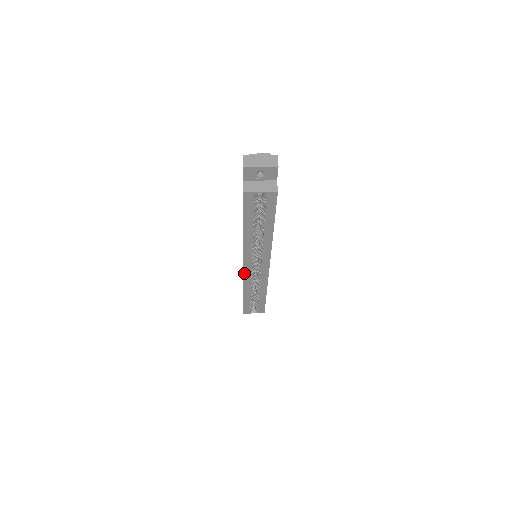
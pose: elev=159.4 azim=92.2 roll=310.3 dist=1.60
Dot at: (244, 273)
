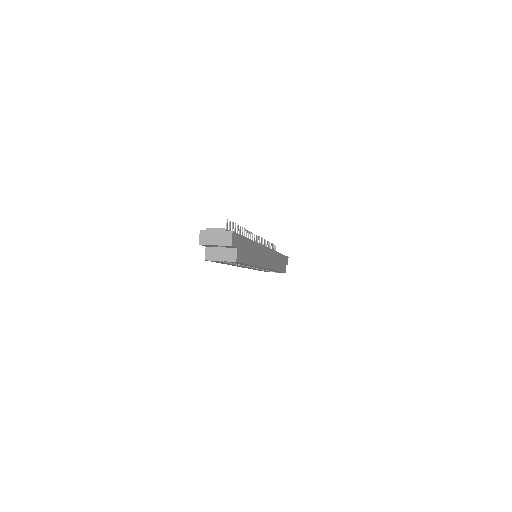
Dot at: occluded
